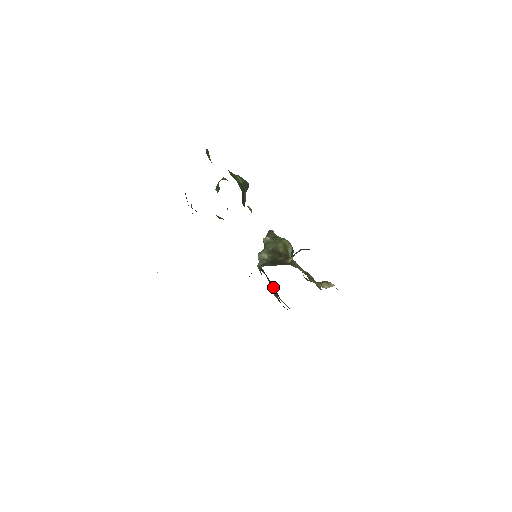
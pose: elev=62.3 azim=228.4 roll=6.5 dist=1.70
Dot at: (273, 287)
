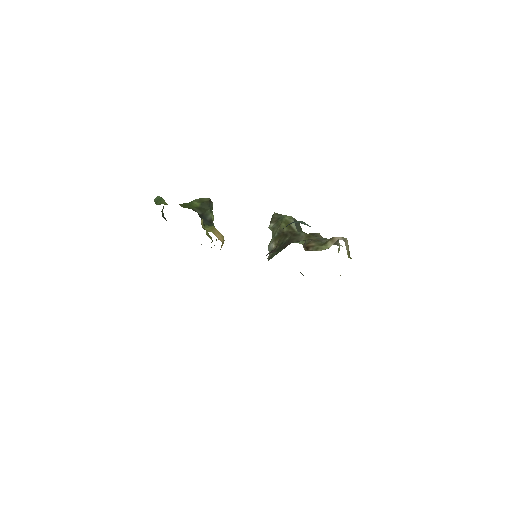
Dot at: occluded
